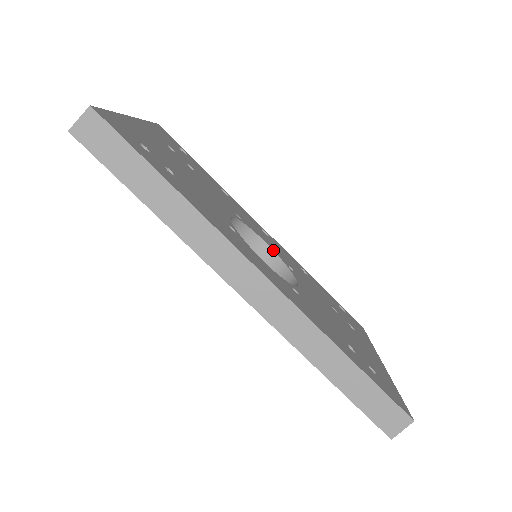
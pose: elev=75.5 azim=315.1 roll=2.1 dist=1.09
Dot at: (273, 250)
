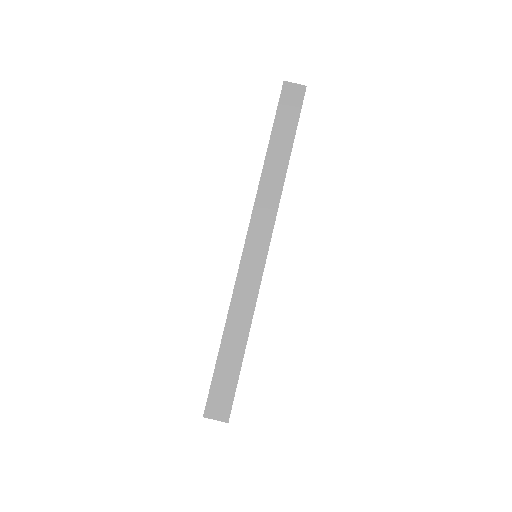
Dot at: occluded
